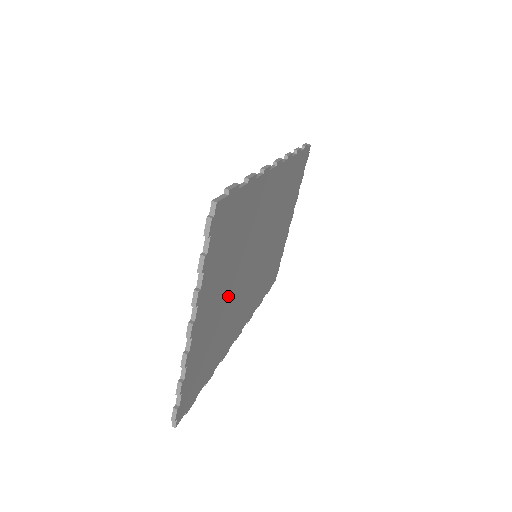
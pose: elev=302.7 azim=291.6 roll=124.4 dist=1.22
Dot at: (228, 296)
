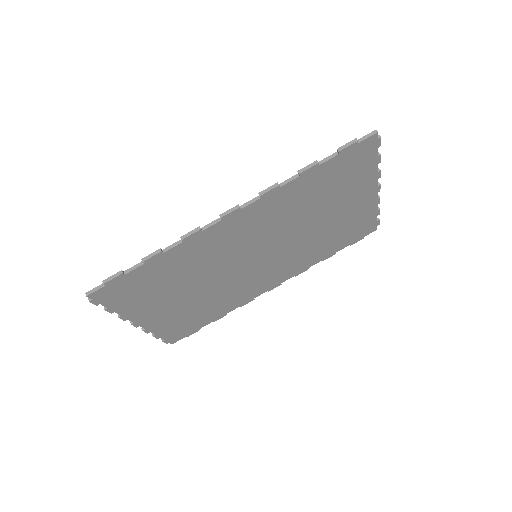
Dot at: (198, 294)
